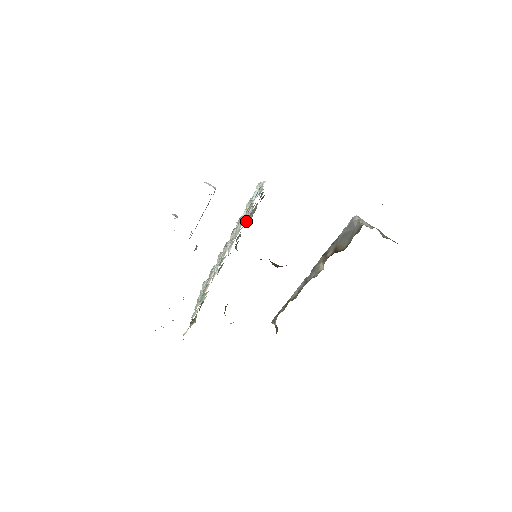
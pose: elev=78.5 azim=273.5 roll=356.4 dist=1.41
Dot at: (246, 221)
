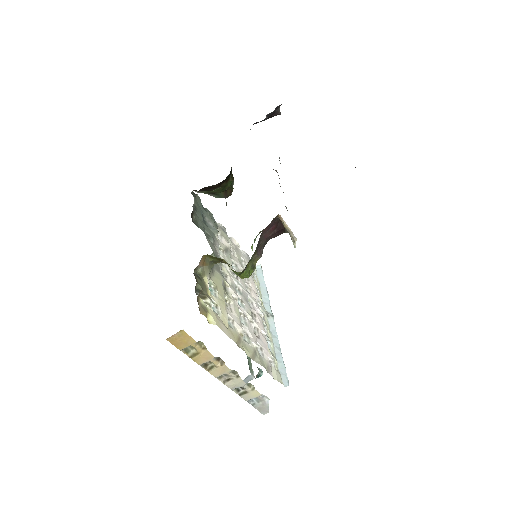
Dot at: (206, 226)
